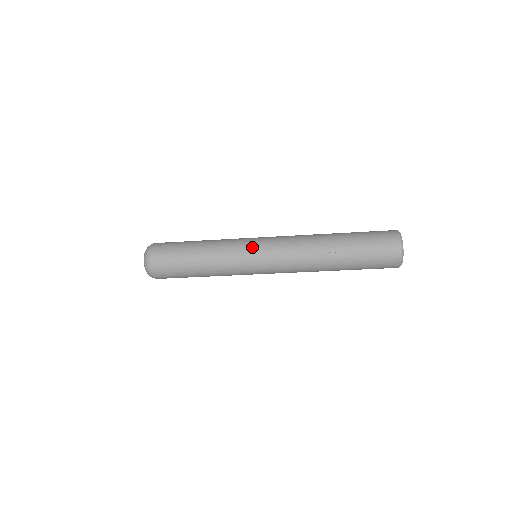
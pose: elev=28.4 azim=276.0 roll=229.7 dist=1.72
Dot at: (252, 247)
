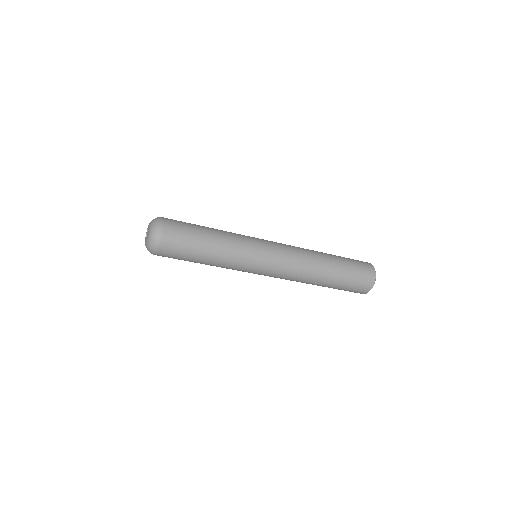
Dot at: (259, 265)
